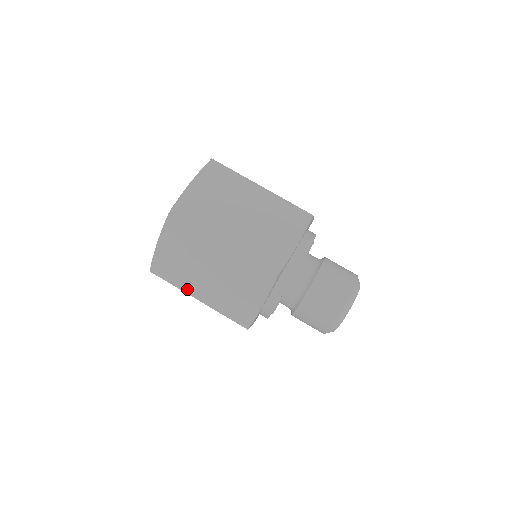
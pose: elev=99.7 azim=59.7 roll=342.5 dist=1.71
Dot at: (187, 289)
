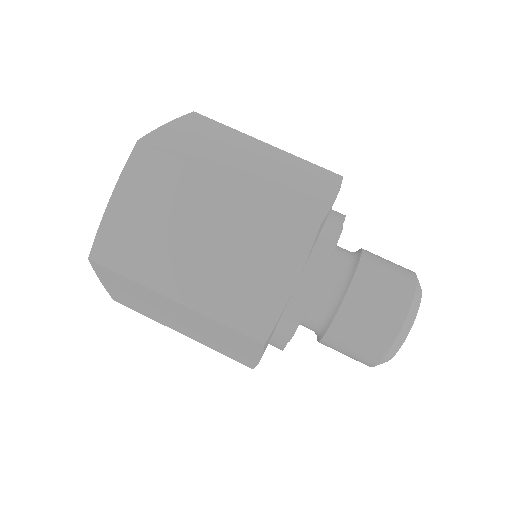
Dot at: (155, 282)
